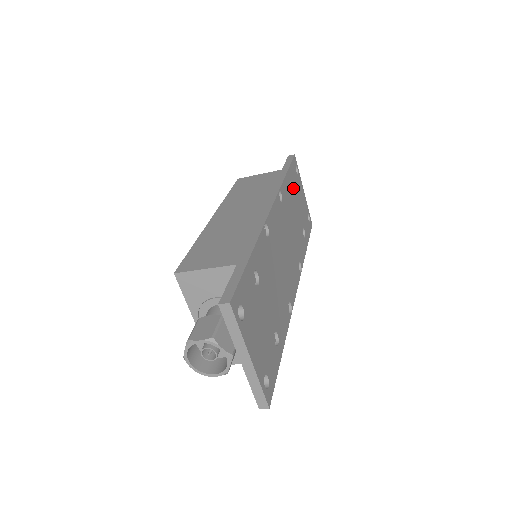
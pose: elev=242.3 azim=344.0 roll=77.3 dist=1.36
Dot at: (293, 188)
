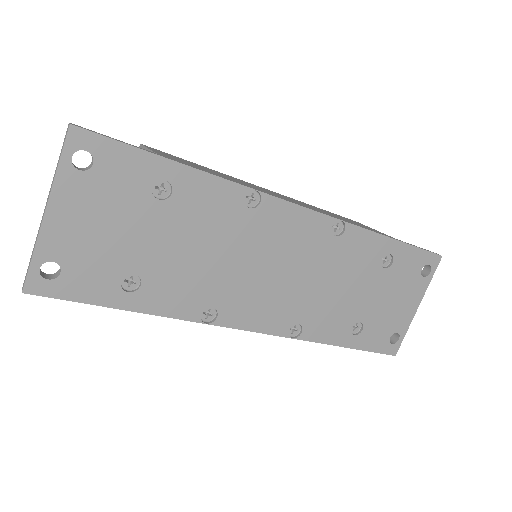
Dot at: (389, 267)
